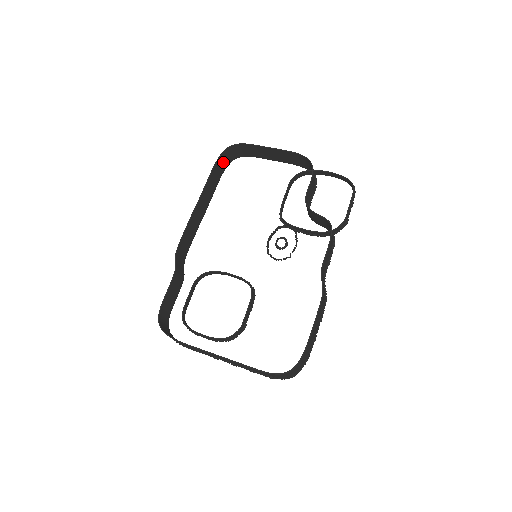
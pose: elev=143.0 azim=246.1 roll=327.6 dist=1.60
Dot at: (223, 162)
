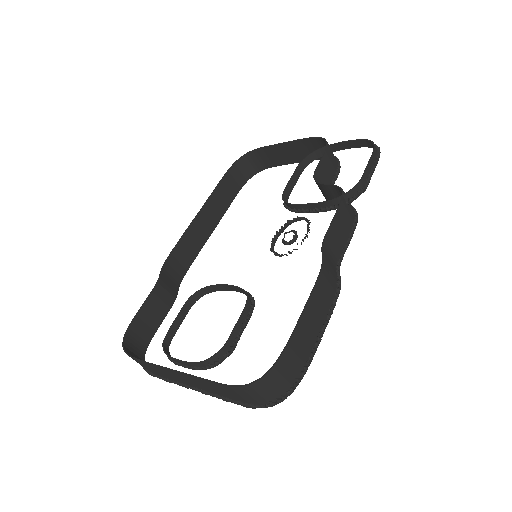
Dot at: (238, 176)
